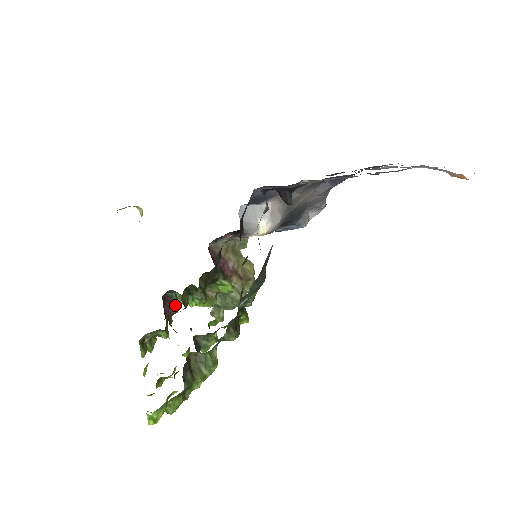
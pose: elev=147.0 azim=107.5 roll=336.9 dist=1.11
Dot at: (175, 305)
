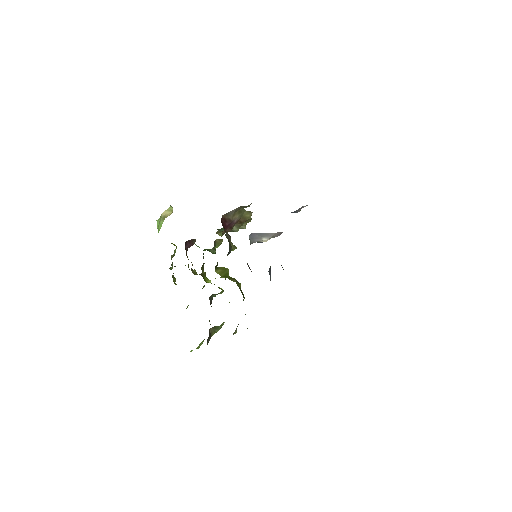
Dot at: (192, 241)
